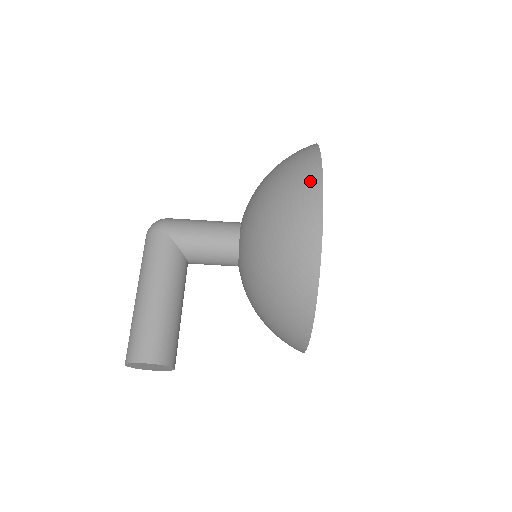
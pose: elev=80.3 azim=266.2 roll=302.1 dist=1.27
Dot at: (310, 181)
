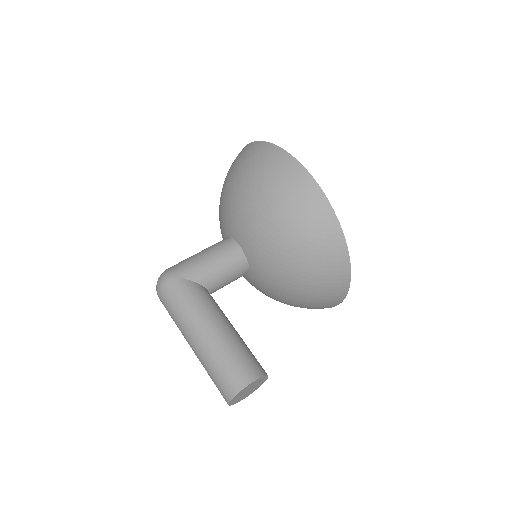
Dot at: (282, 161)
